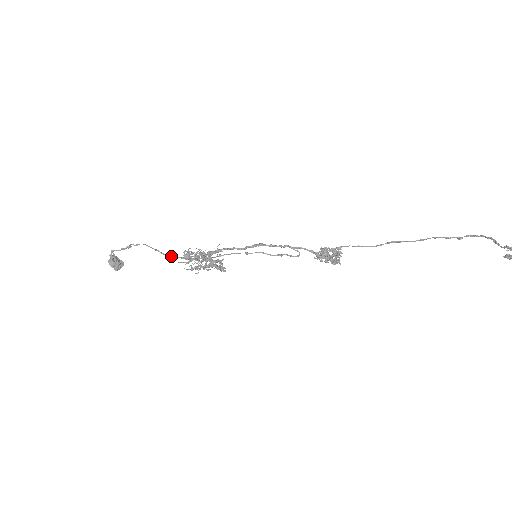
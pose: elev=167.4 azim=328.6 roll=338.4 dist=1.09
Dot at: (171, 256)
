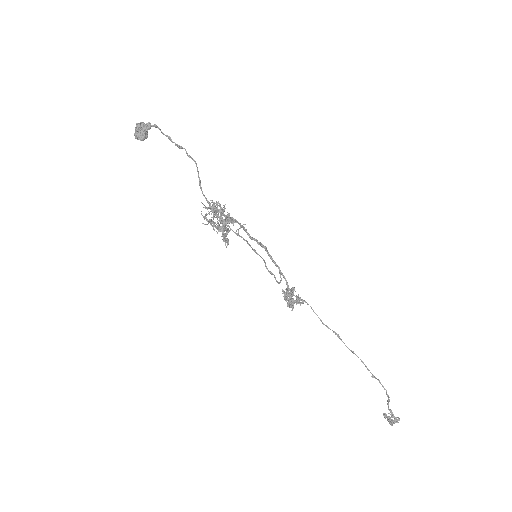
Dot at: (204, 195)
